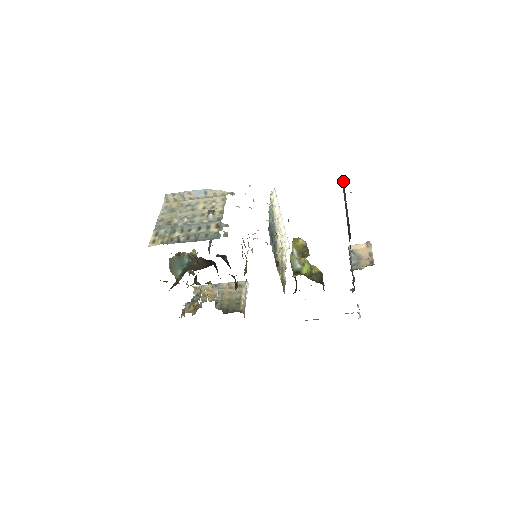
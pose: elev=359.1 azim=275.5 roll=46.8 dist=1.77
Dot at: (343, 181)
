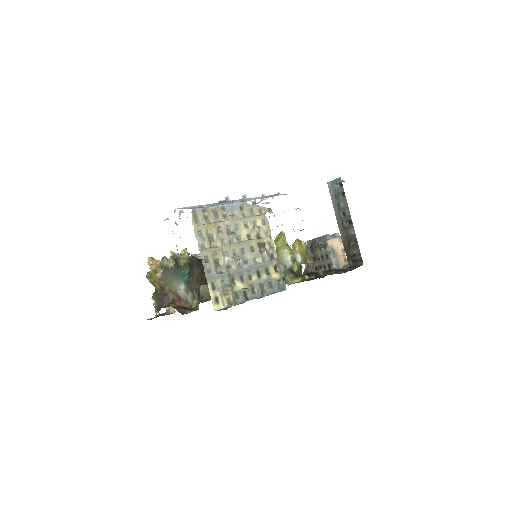
Dot at: (341, 181)
